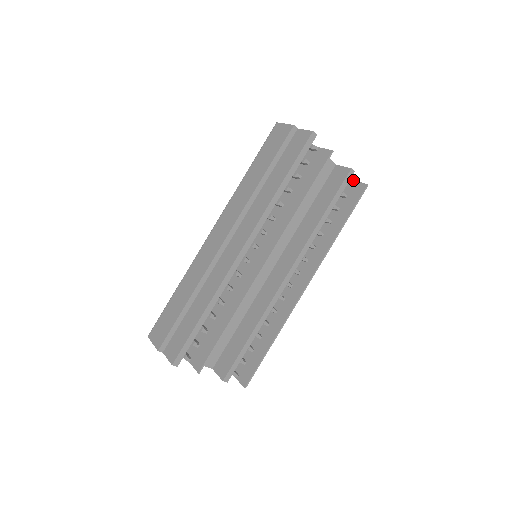
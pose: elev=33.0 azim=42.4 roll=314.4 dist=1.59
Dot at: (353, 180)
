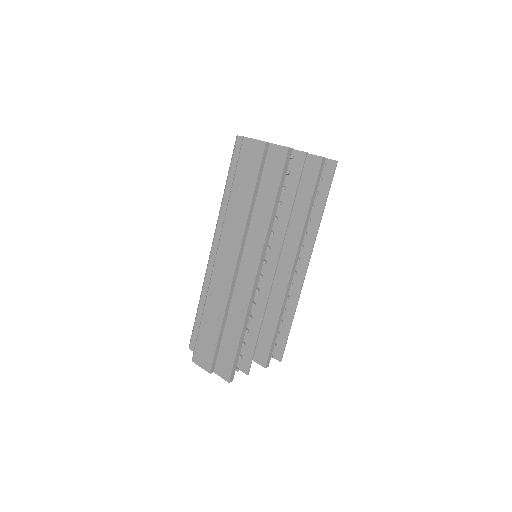
Dot at: occluded
